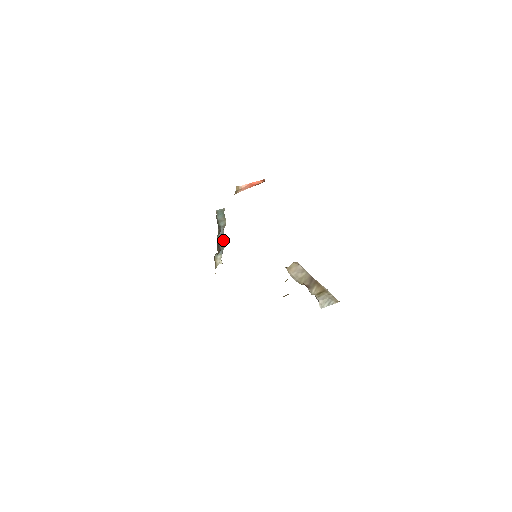
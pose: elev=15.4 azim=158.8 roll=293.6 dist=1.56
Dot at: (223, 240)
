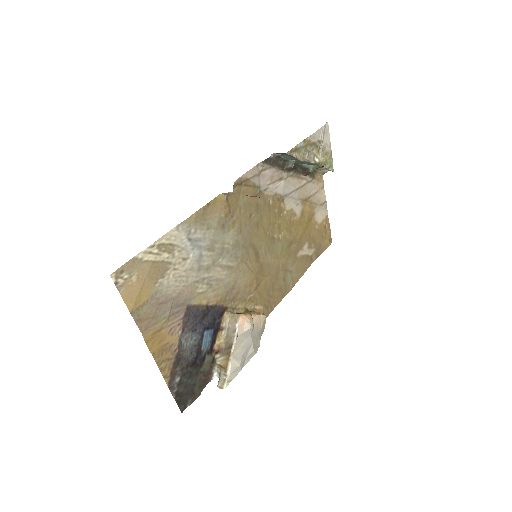
Dot at: (315, 163)
